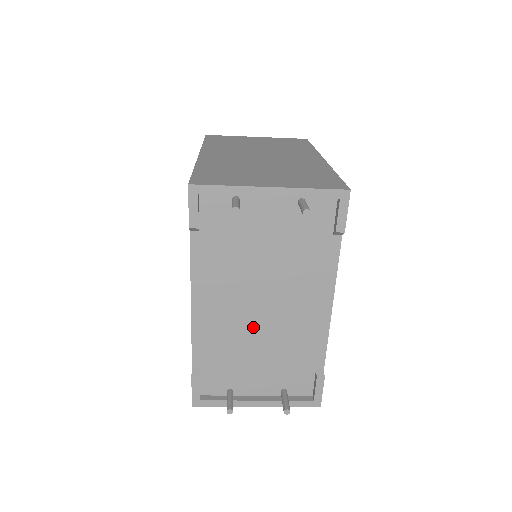
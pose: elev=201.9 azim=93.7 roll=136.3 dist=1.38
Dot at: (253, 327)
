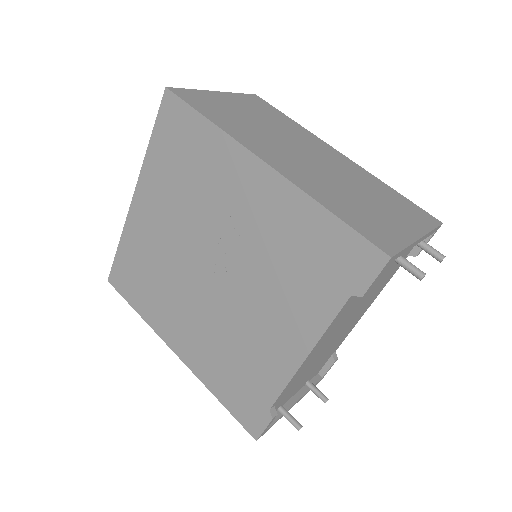
Dot at: (326, 349)
